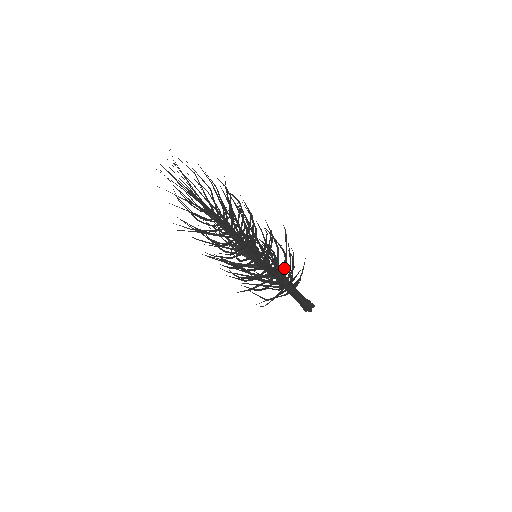
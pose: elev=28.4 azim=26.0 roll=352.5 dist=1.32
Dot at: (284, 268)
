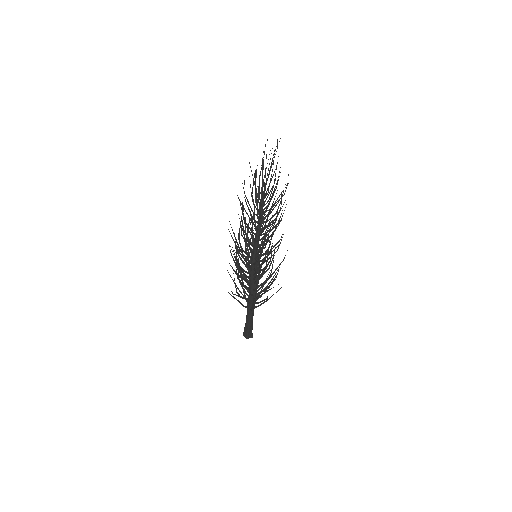
Dot at: (262, 284)
